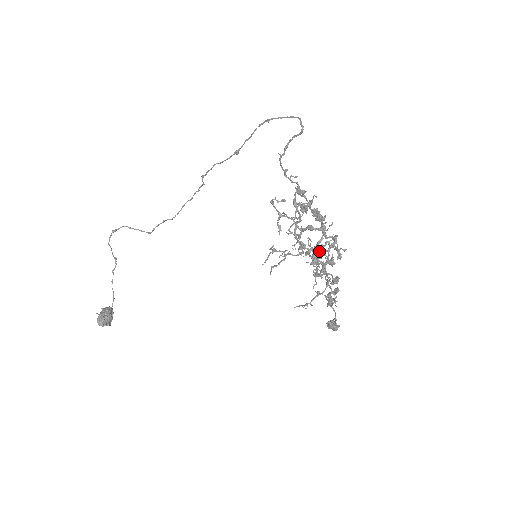
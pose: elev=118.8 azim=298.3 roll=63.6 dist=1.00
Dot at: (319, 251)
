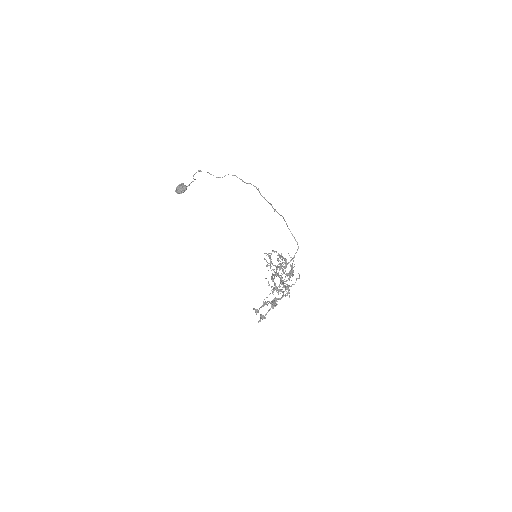
Dot at: (266, 304)
